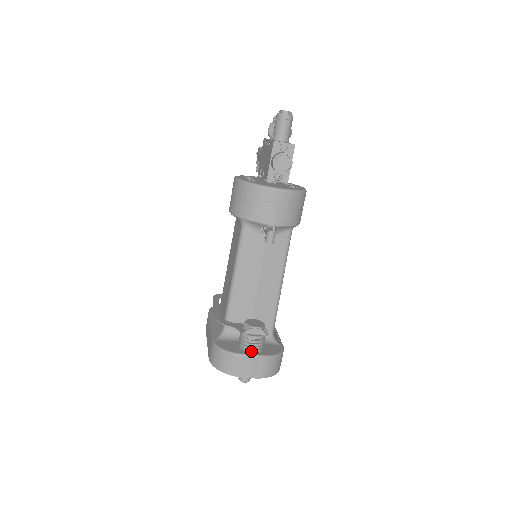
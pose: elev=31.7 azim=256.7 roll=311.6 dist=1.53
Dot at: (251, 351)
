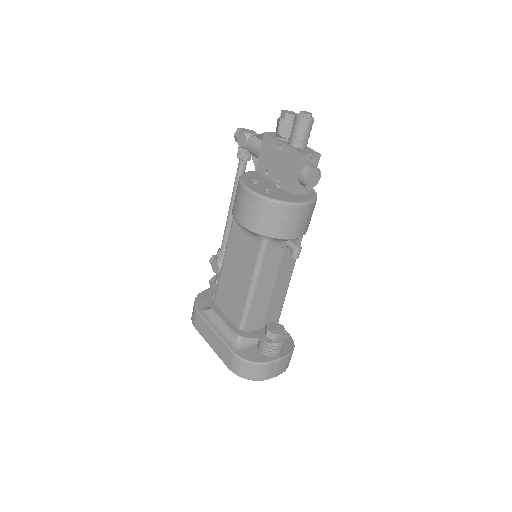
Dot at: (276, 355)
